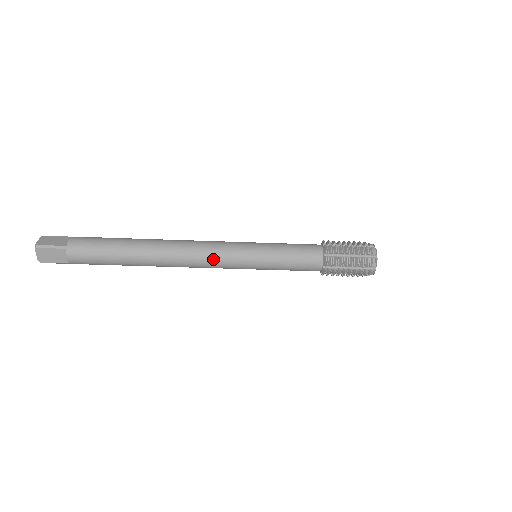
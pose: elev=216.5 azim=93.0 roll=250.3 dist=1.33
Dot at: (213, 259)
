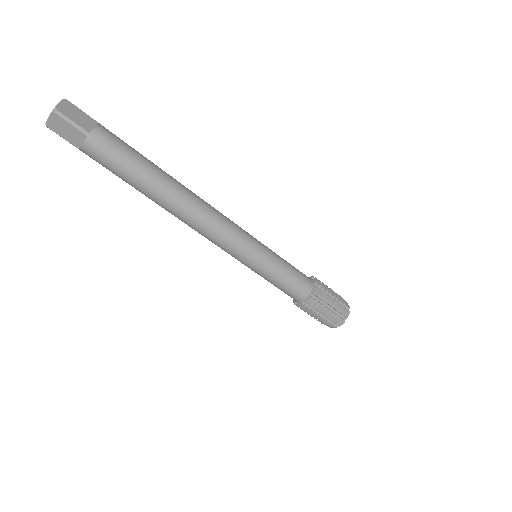
Dot at: (231, 222)
